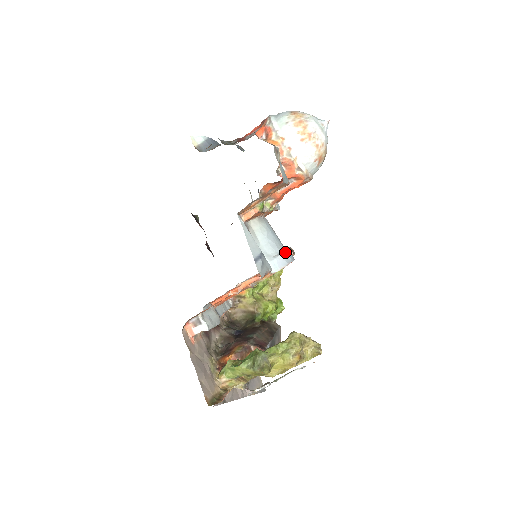
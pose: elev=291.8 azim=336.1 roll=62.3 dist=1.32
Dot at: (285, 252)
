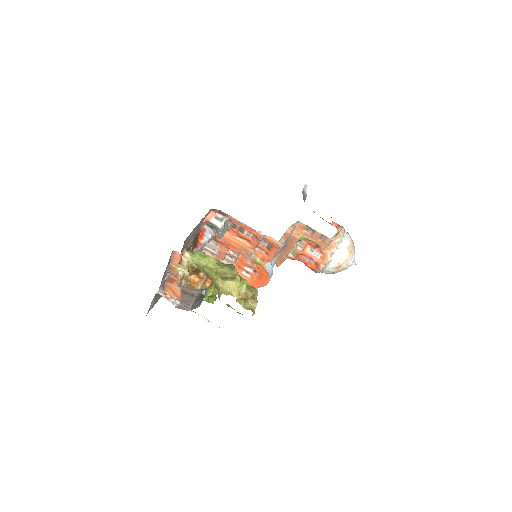
Dot at: occluded
